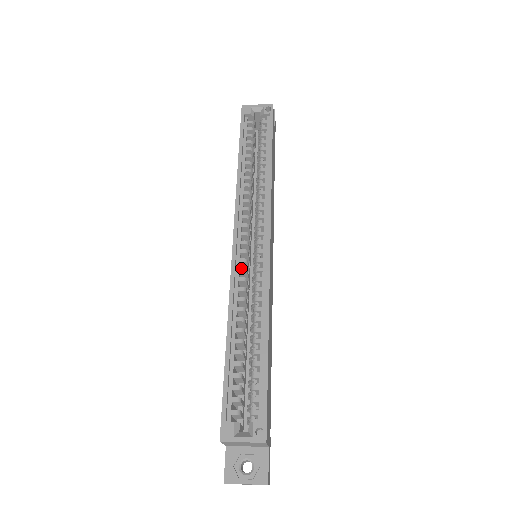
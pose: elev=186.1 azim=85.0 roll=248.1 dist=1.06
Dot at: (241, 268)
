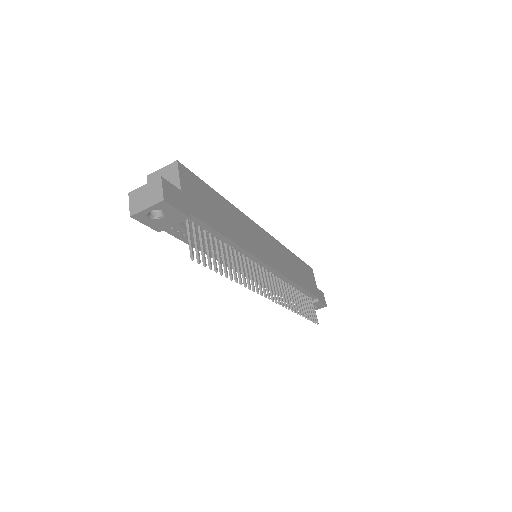
Dot at: occluded
